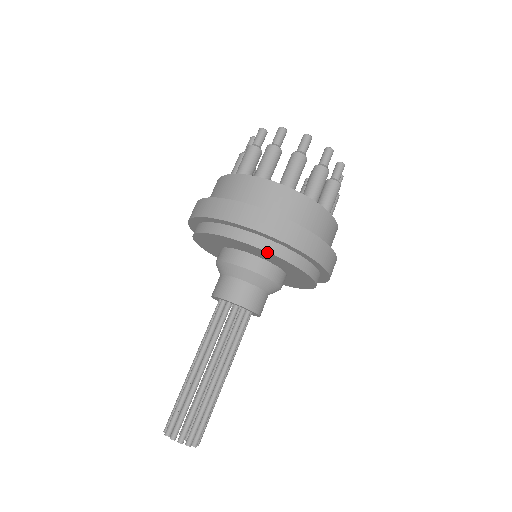
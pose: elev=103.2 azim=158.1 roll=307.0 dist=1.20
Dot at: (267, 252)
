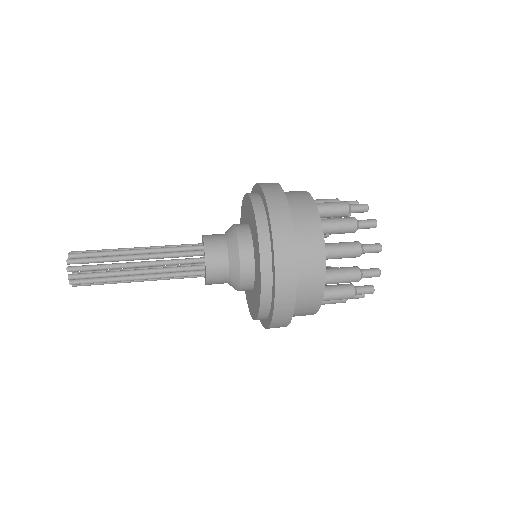
Dot at: (260, 261)
